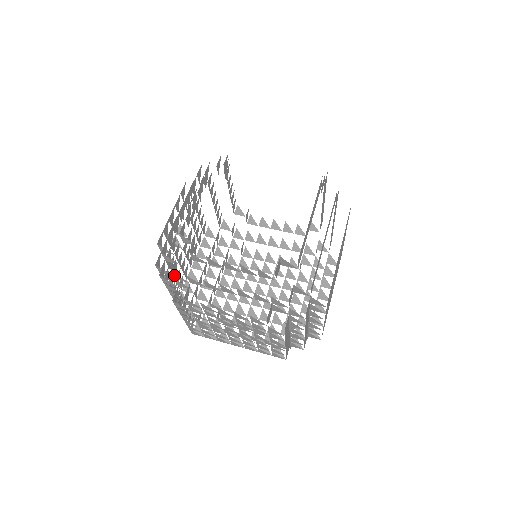
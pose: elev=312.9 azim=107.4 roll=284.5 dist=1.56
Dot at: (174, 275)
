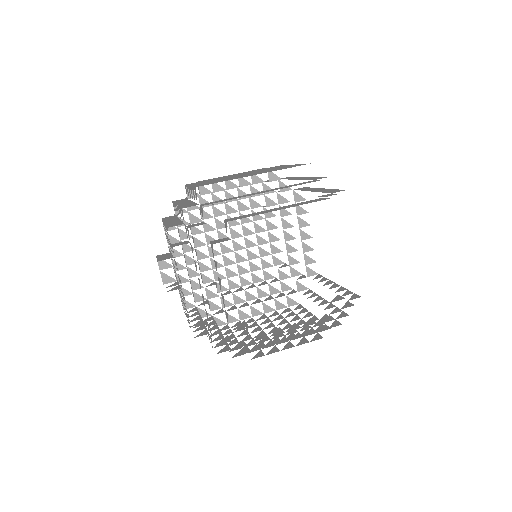
Dot at: occluded
